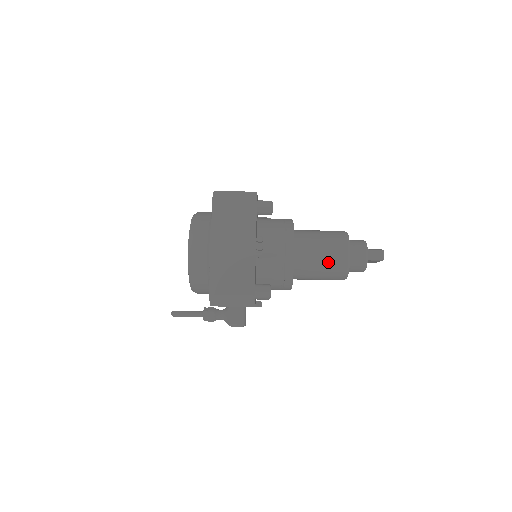
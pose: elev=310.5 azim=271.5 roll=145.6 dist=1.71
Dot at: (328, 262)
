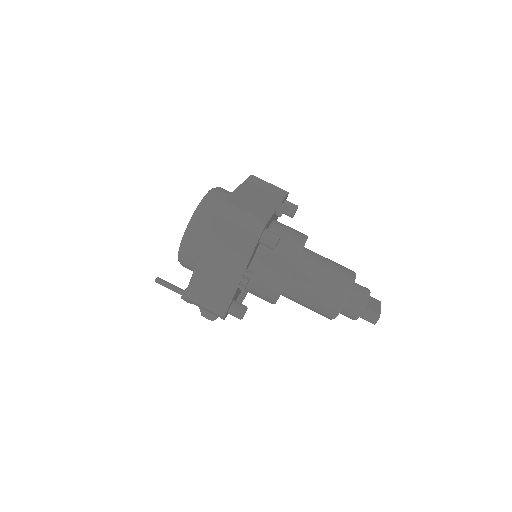
Dot at: (316, 306)
